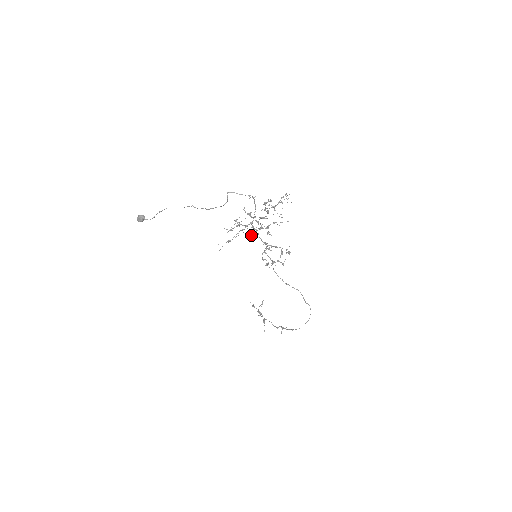
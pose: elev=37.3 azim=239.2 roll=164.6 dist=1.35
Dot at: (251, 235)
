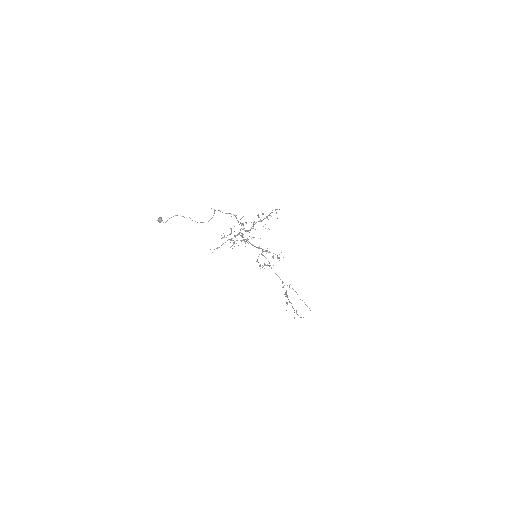
Dot at: occluded
